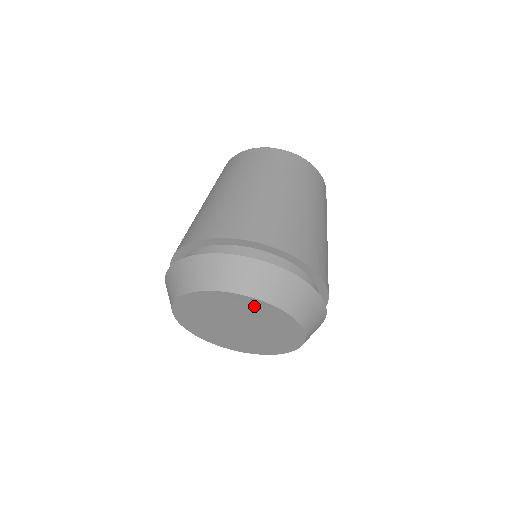
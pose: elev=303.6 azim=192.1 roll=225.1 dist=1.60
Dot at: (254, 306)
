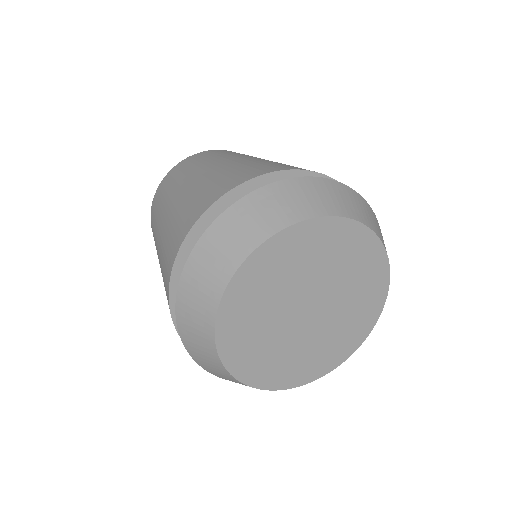
Dot at: (355, 246)
